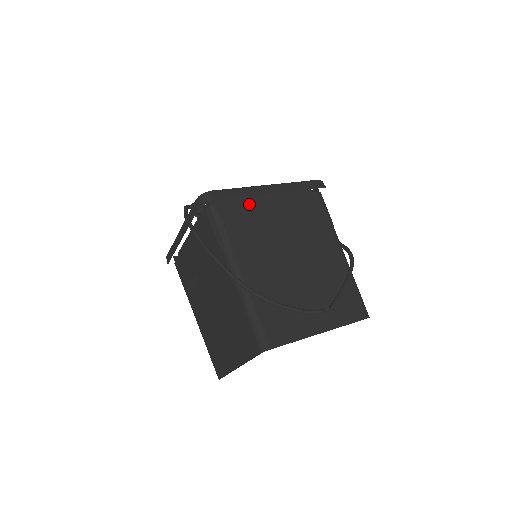
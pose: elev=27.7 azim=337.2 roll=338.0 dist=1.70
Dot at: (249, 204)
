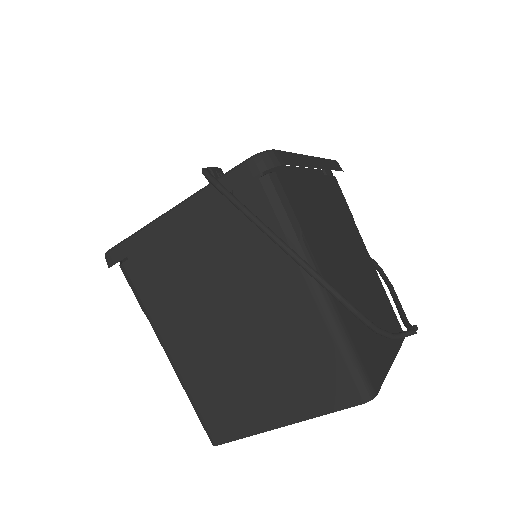
Dot at: (300, 179)
